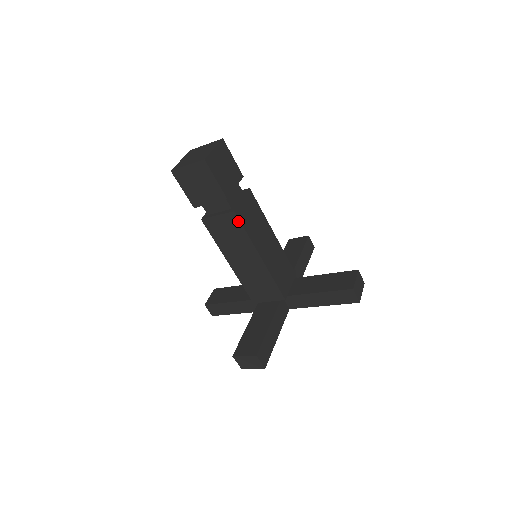
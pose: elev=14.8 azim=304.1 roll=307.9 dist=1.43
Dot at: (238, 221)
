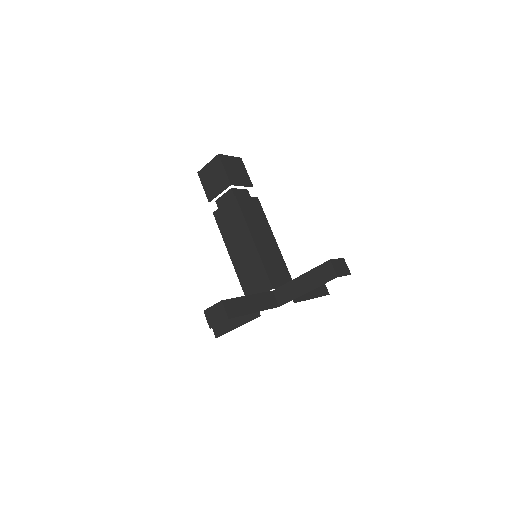
Dot at: (237, 205)
